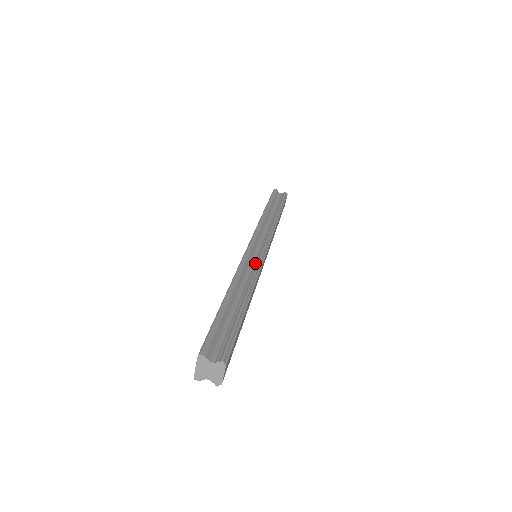
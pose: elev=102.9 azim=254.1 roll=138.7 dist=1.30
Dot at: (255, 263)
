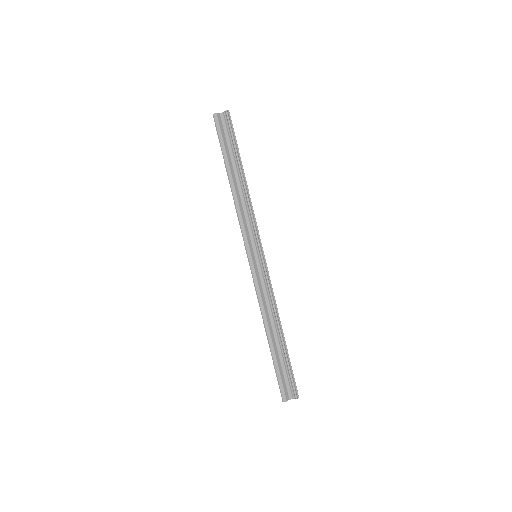
Dot at: (265, 282)
